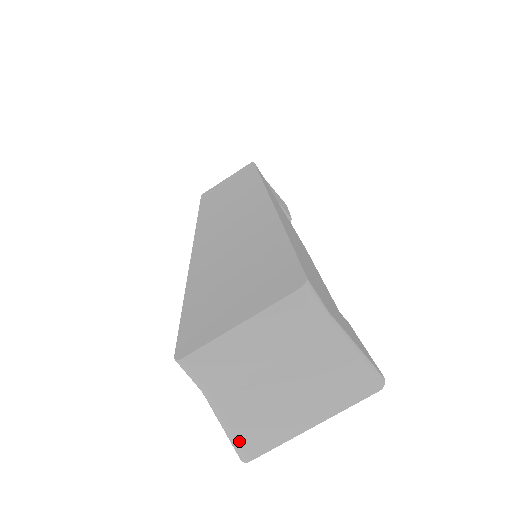
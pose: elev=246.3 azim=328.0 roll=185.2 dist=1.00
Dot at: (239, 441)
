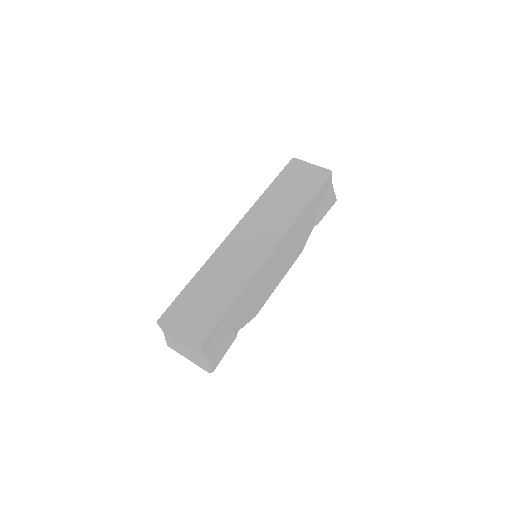
Dot at: (167, 342)
